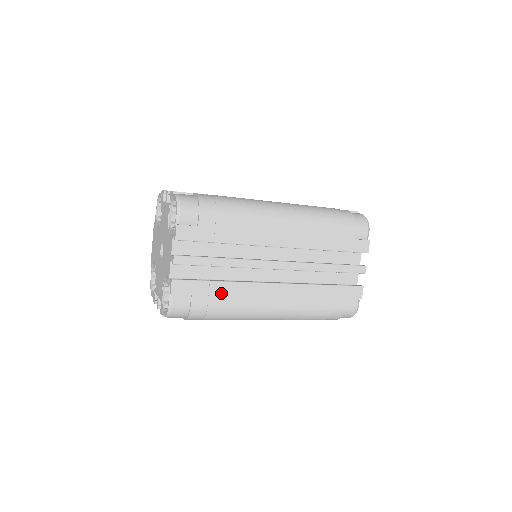
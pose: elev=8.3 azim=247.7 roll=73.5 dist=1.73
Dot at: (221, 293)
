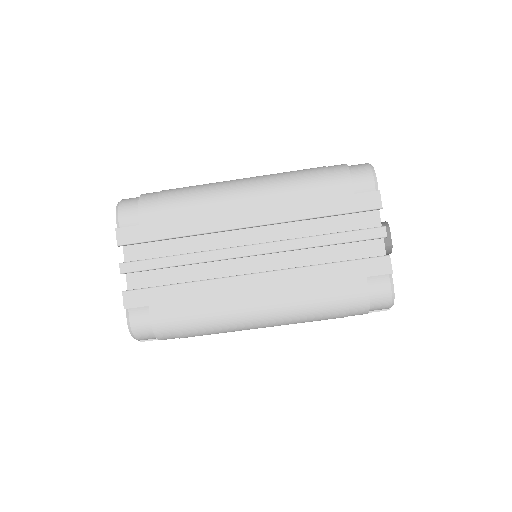
Dot at: (183, 298)
